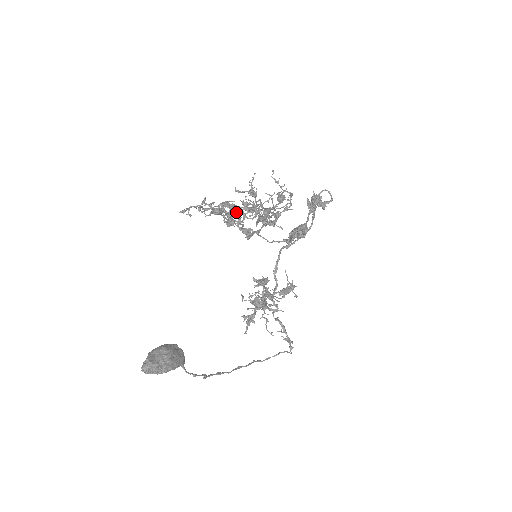
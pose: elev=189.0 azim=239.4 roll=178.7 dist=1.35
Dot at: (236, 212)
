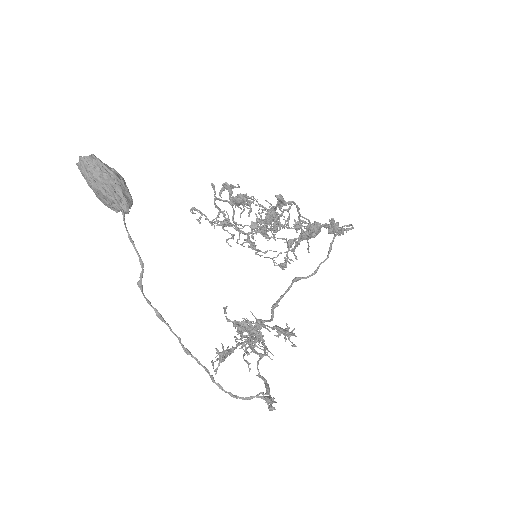
Dot at: (248, 196)
